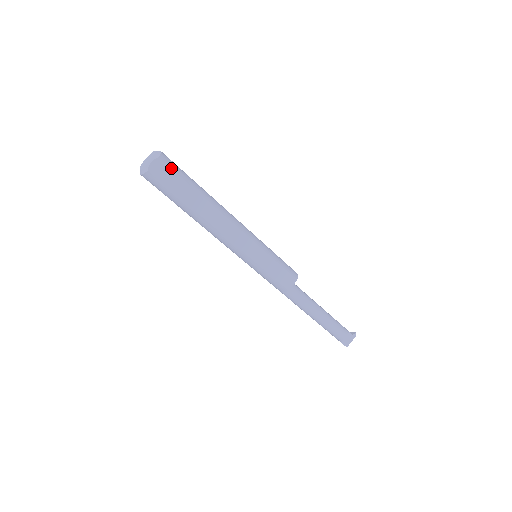
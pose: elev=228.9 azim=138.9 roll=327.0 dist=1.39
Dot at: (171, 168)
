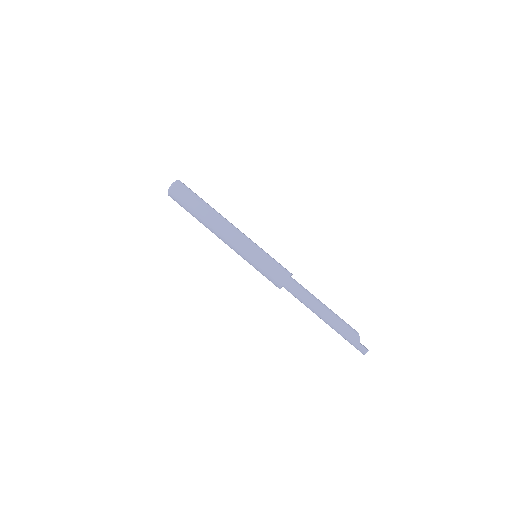
Dot at: occluded
